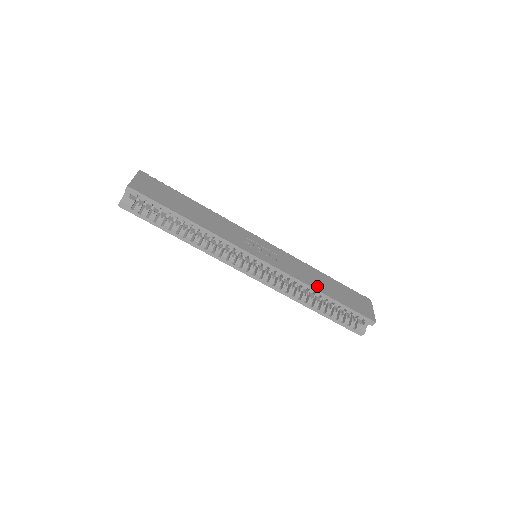
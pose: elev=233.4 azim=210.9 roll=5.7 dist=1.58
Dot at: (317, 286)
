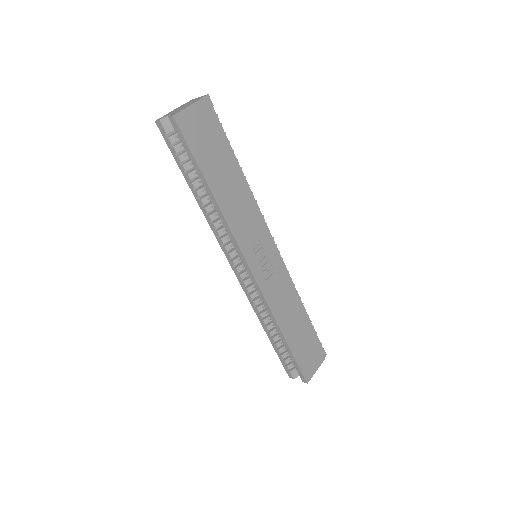
Dot at: (284, 324)
